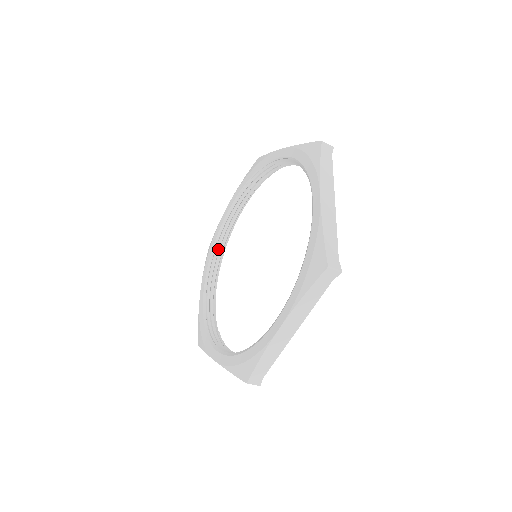
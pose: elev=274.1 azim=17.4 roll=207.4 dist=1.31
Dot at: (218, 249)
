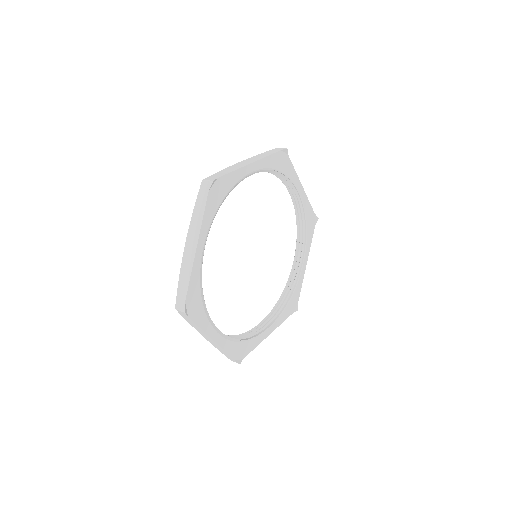
Dot at: (283, 297)
